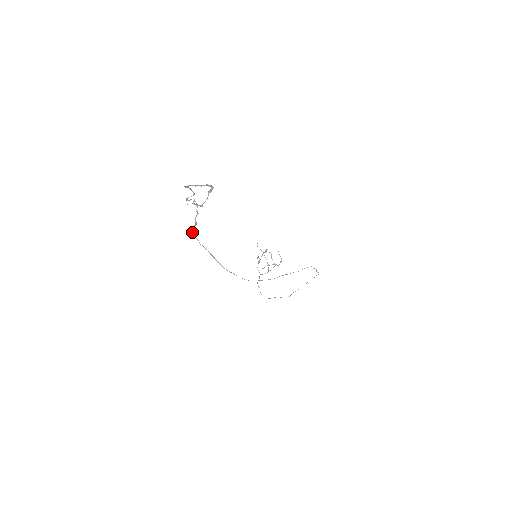
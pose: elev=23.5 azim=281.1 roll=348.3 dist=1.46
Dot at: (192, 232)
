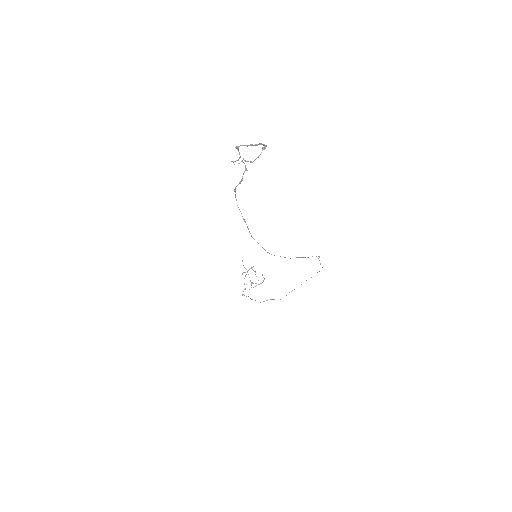
Dot at: (234, 190)
